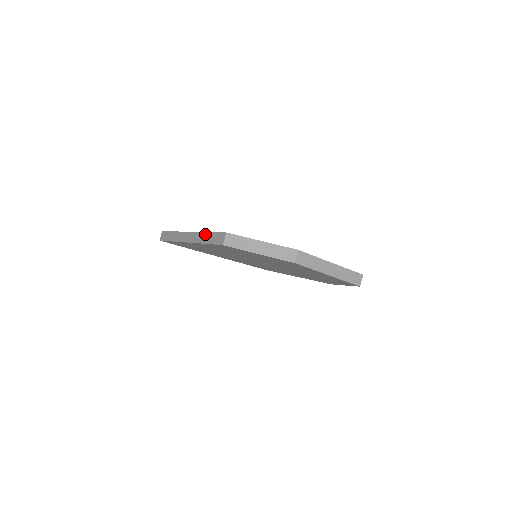
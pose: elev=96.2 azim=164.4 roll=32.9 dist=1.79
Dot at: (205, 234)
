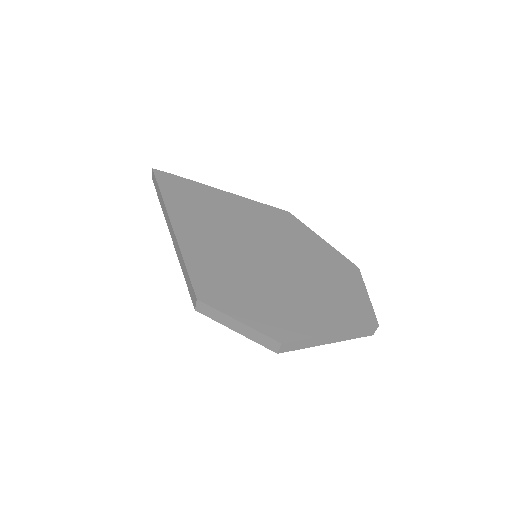
Dot at: (182, 260)
